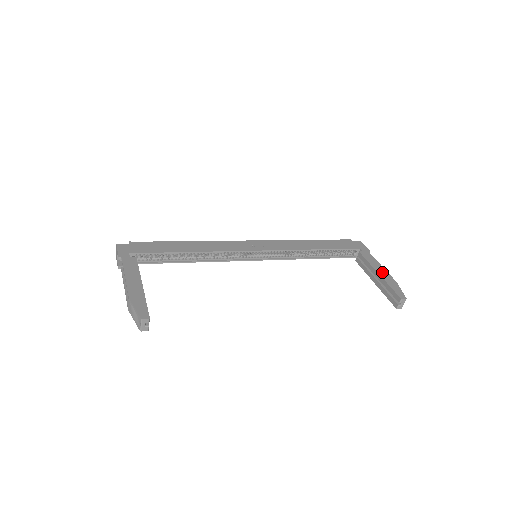
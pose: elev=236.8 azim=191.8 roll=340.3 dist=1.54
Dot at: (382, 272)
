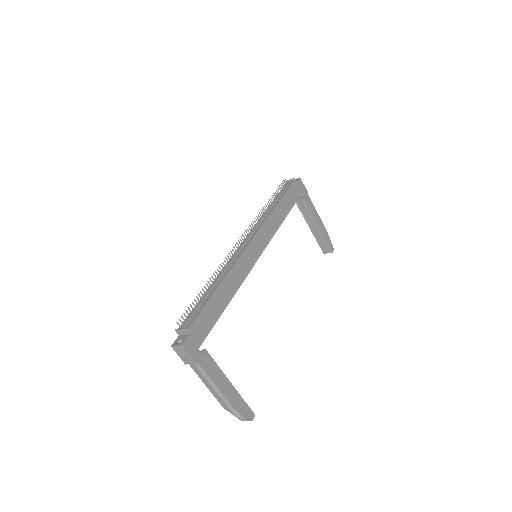
Dot at: (319, 222)
